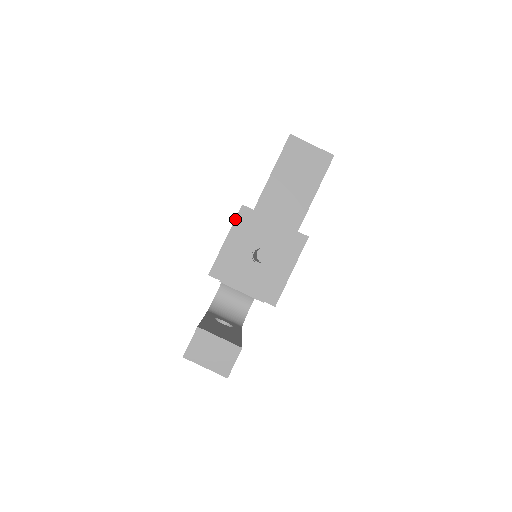
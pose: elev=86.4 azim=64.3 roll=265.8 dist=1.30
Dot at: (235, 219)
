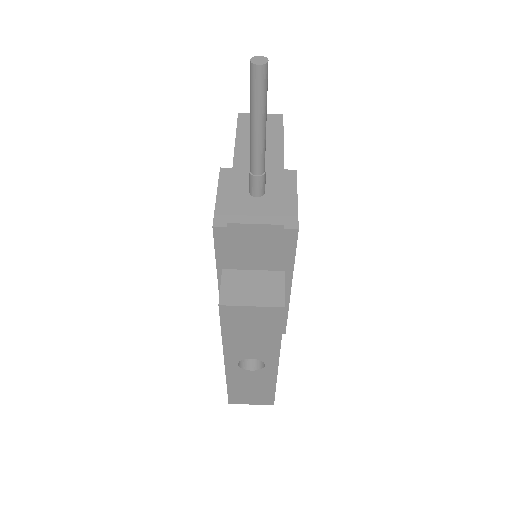
Dot at: (218, 179)
